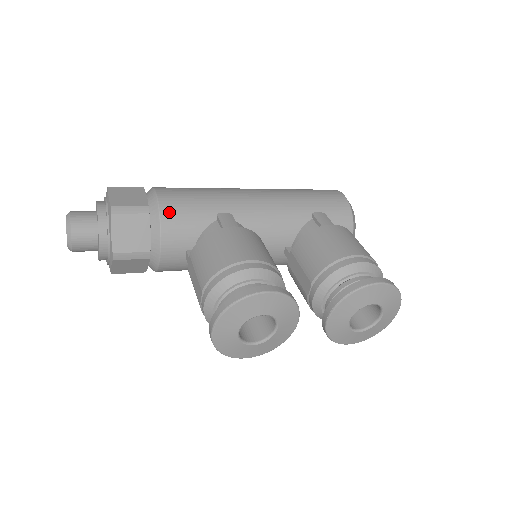
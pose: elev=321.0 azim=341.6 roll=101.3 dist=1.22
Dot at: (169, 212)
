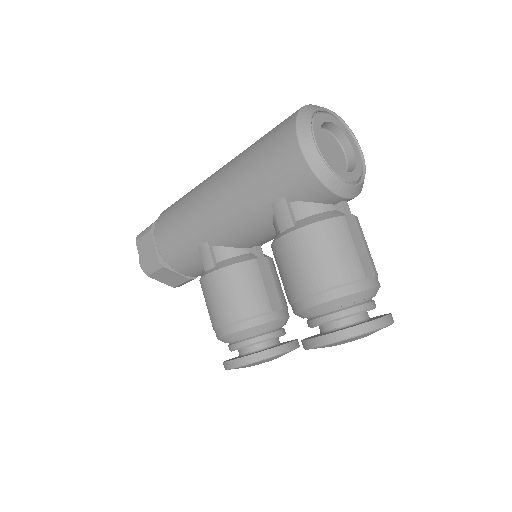
Dot at: (171, 261)
